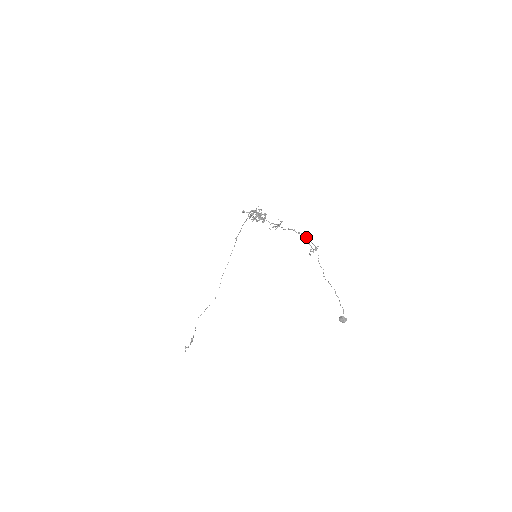
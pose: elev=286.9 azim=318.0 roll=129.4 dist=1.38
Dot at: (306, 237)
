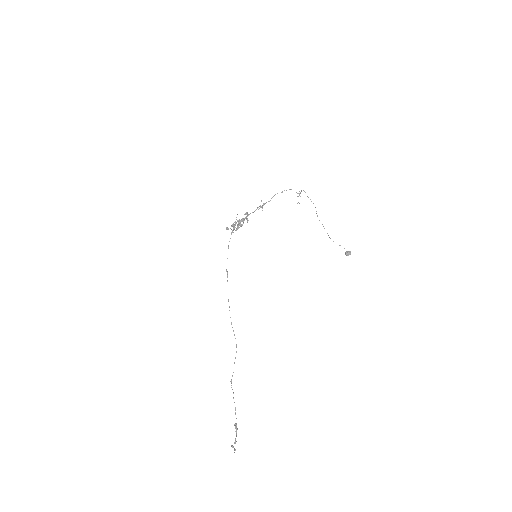
Dot at: (289, 189)
